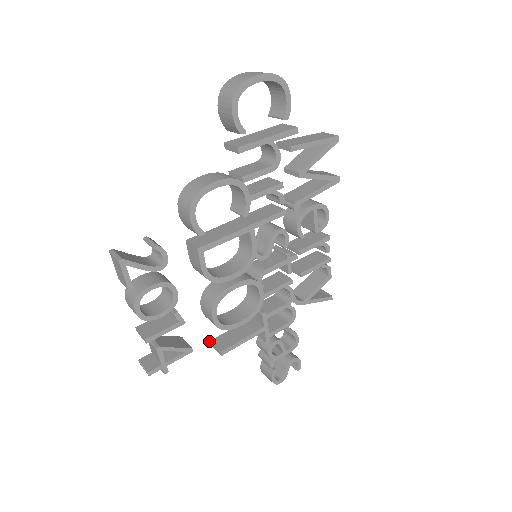
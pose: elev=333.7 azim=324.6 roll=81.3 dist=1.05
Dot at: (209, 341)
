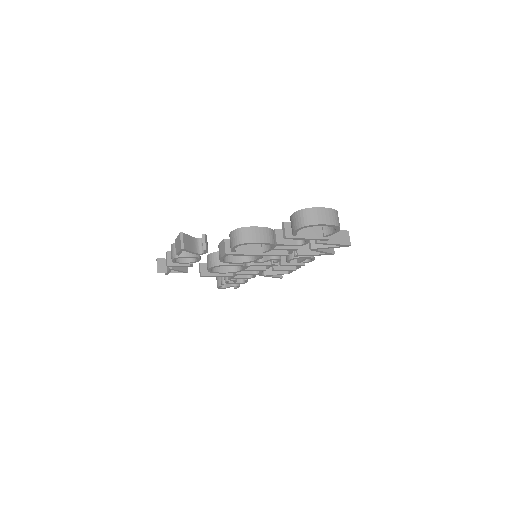
Dot at: (200, 263)
